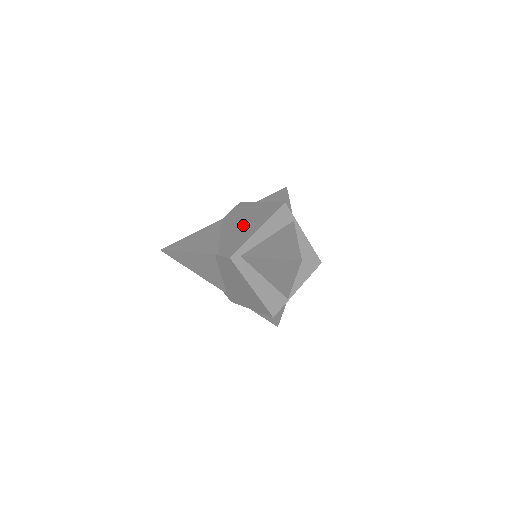
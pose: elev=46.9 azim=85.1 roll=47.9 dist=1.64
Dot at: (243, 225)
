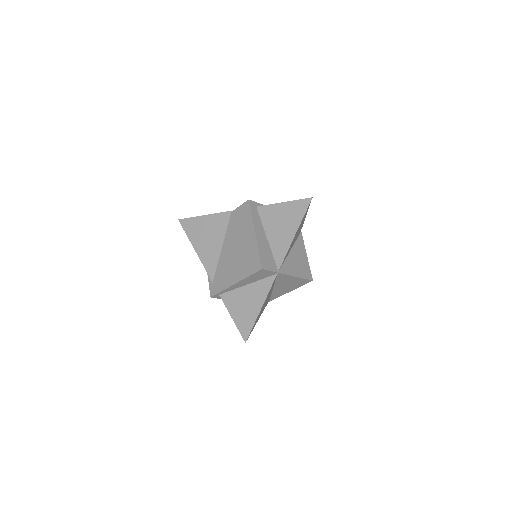
Dot at: occluded
